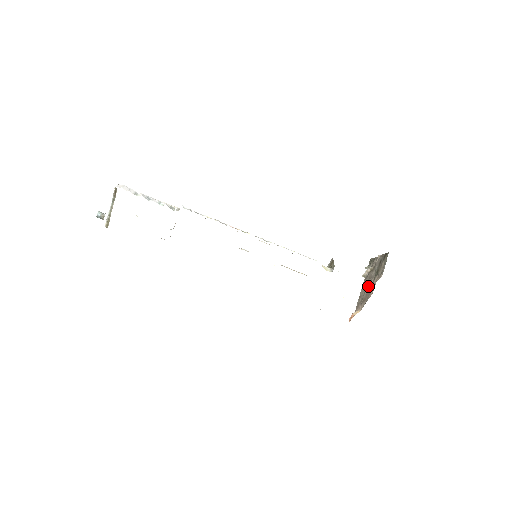
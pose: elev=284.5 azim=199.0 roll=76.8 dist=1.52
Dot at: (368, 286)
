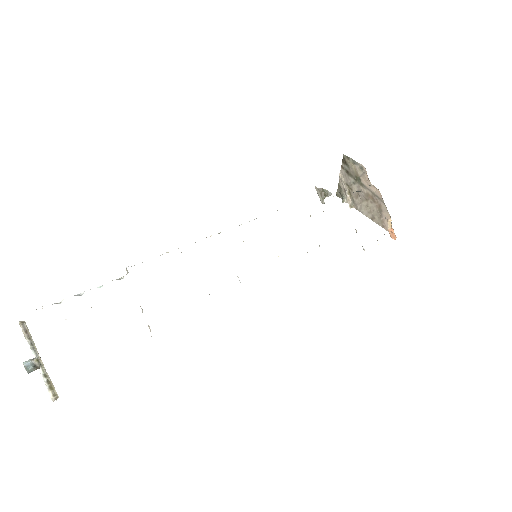
Dot at: (366, 199)
